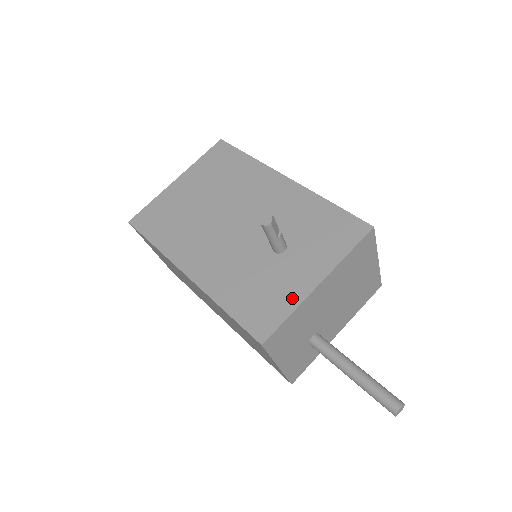
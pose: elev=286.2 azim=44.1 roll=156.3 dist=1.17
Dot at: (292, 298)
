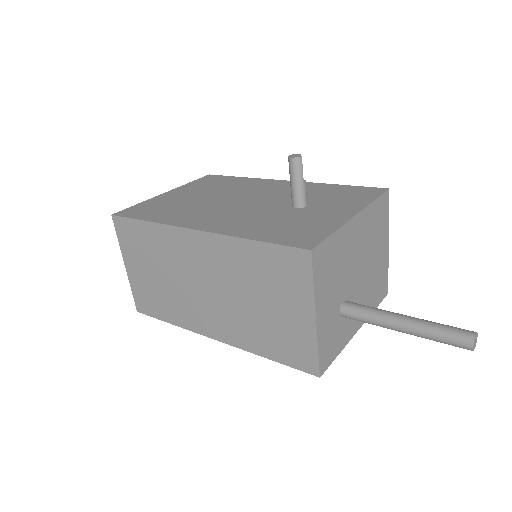
Dot at: (330, 224)
